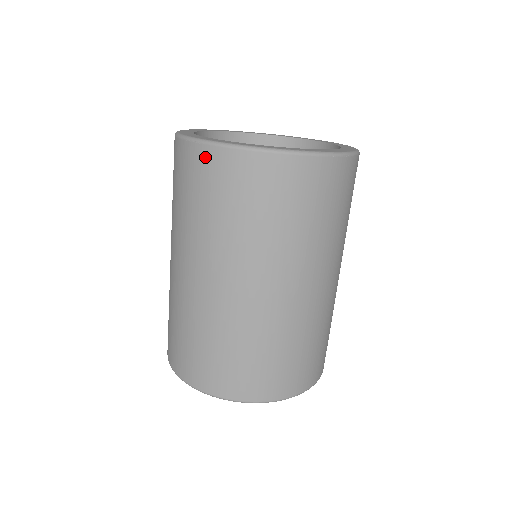
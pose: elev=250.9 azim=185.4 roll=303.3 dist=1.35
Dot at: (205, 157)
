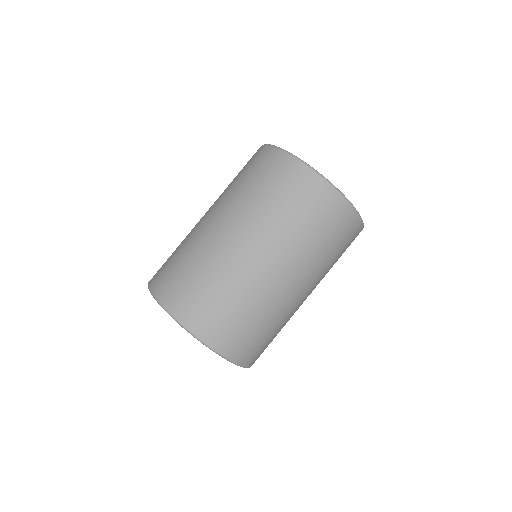
Dot at: (336, 202)
